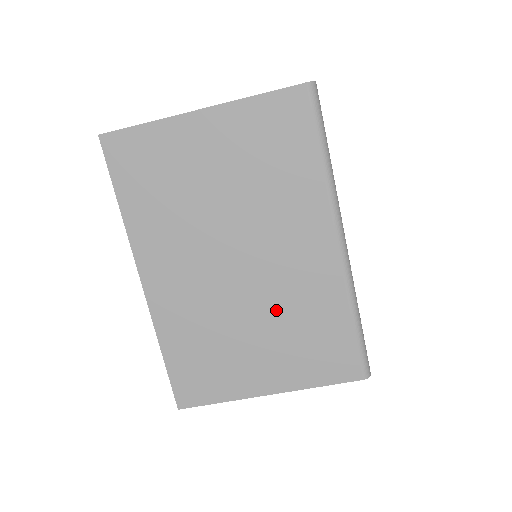
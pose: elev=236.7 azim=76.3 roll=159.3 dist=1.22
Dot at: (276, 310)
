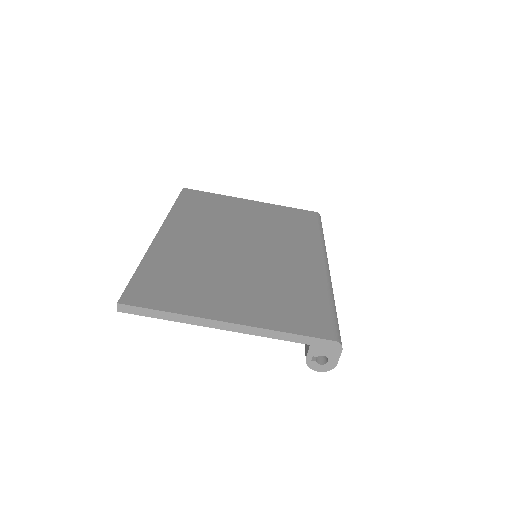
Dot at: (262, 275)
